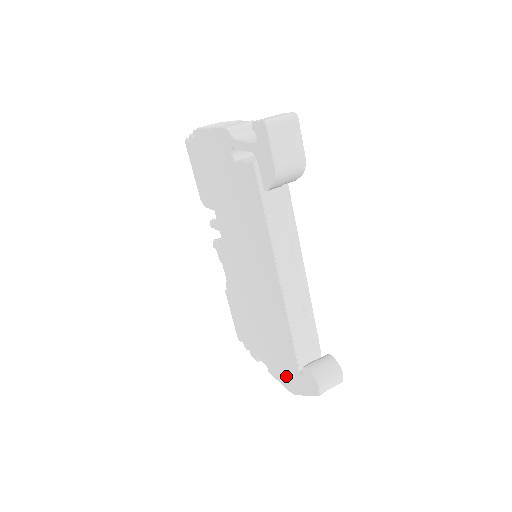
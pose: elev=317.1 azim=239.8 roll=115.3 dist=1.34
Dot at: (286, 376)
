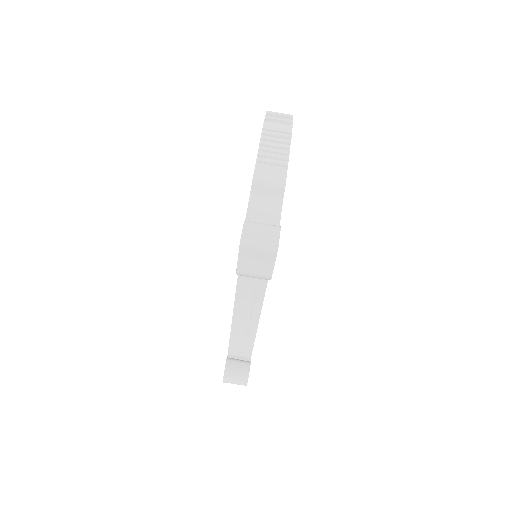
Dot at: occluded
